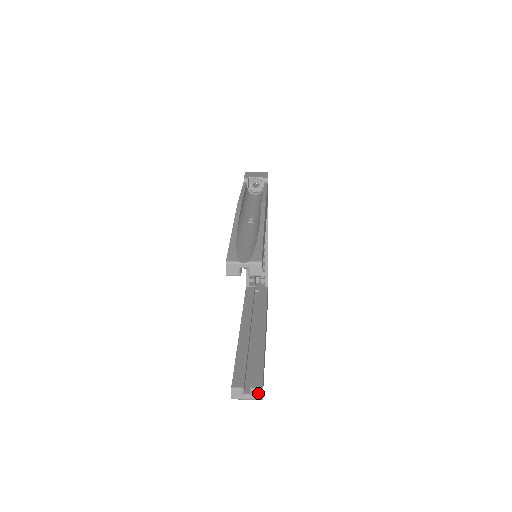
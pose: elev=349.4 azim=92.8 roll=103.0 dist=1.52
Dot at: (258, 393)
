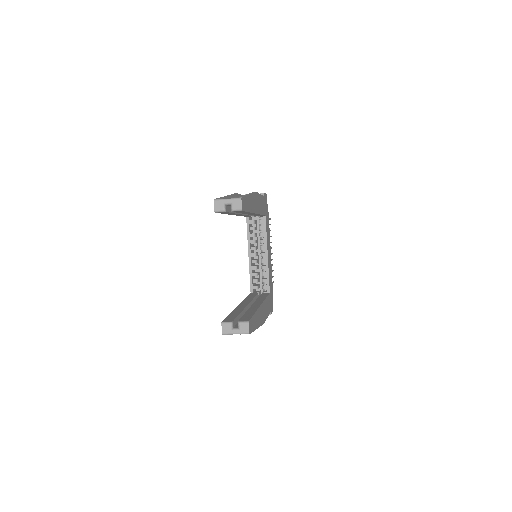
Dot at: (245, 326)
